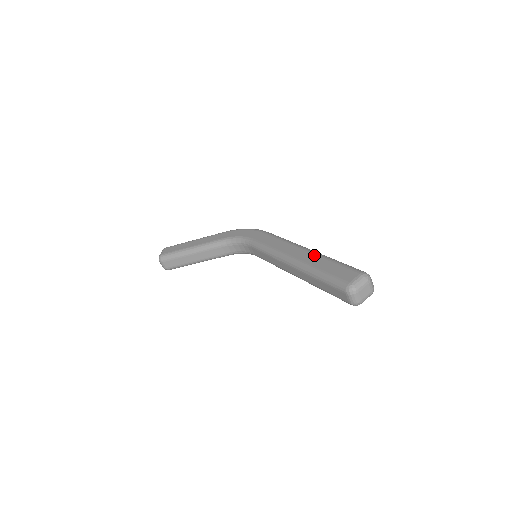
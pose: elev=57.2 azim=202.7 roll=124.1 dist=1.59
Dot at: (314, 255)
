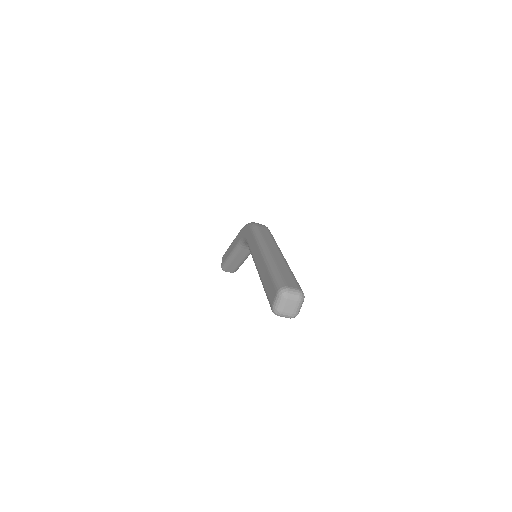
Dot at: (263, 264)
